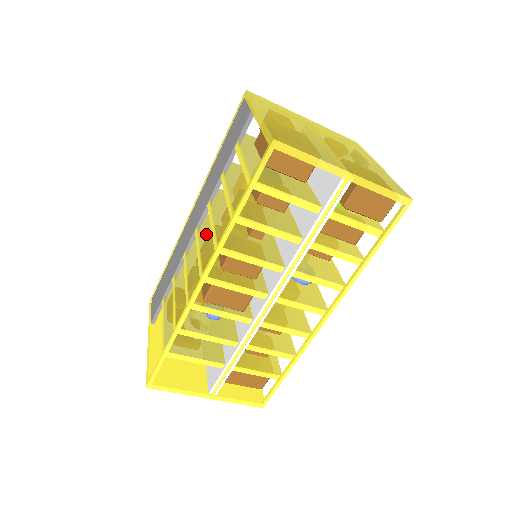
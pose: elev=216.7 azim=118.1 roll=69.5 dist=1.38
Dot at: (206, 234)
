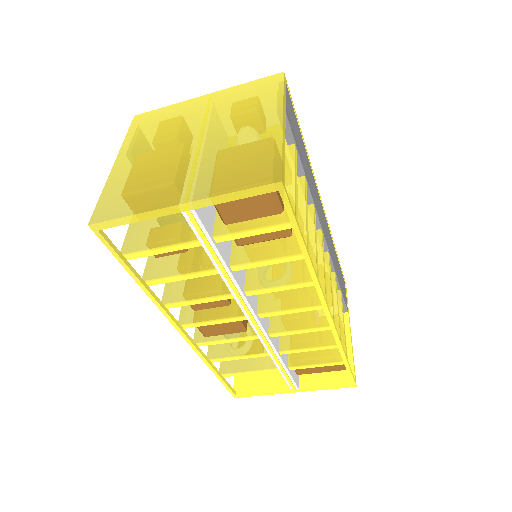
Dot at: occluded
